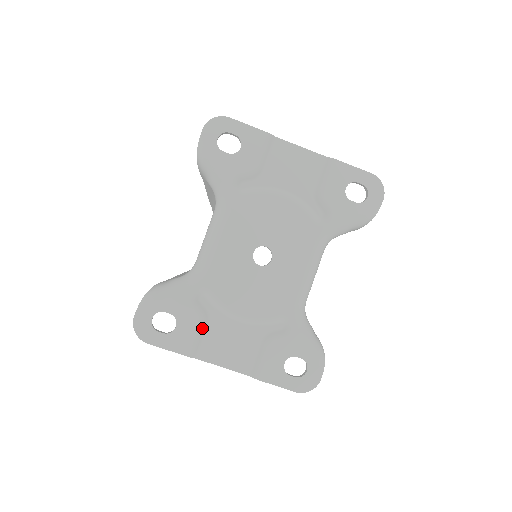
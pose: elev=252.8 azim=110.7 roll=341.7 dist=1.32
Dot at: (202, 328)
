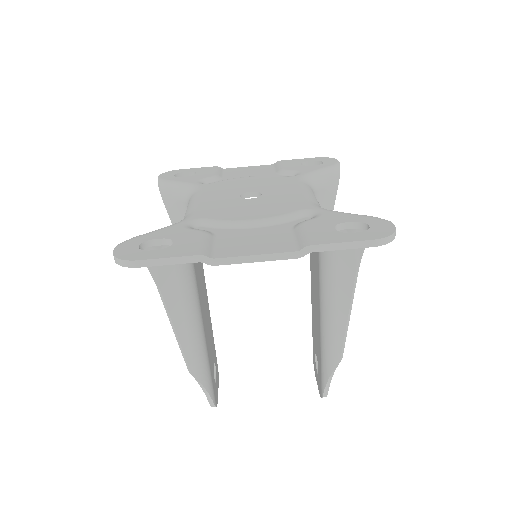
Dot at: (208, 238)
